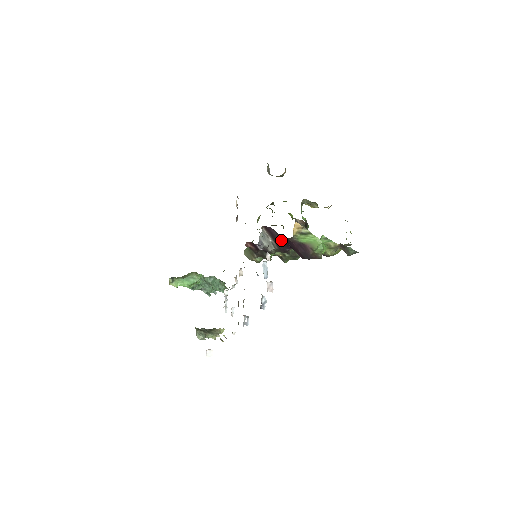
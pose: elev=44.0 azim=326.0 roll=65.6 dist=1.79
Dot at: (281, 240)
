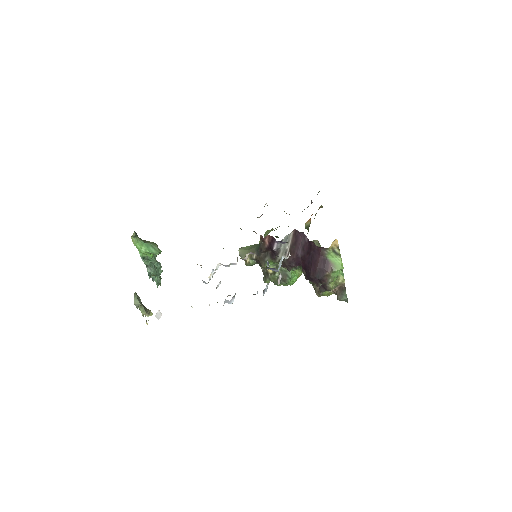
Dot at: (301, 251)
